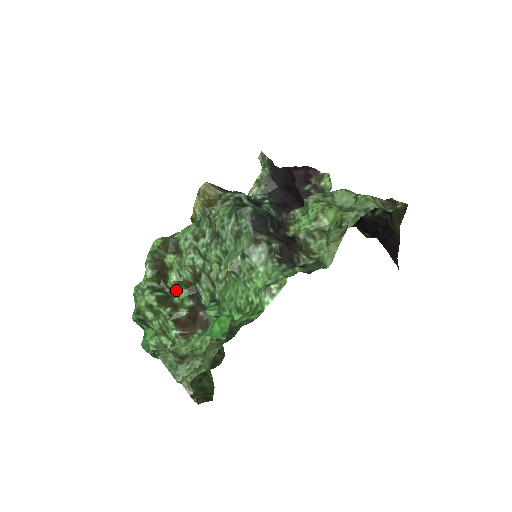
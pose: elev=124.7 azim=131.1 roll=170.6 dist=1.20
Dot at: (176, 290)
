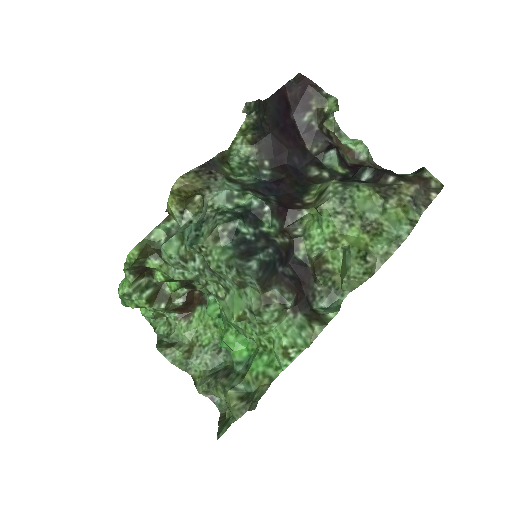
Dot at: occluded
